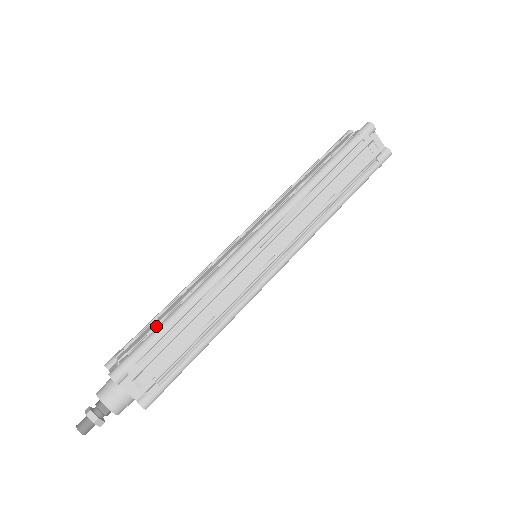
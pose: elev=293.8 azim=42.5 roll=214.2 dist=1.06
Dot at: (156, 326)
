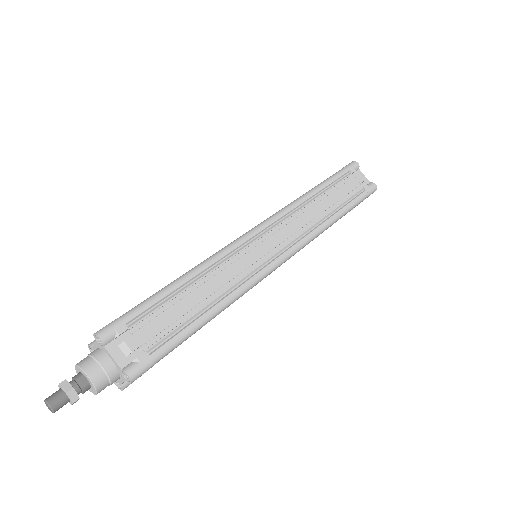
Dot at: occluded
